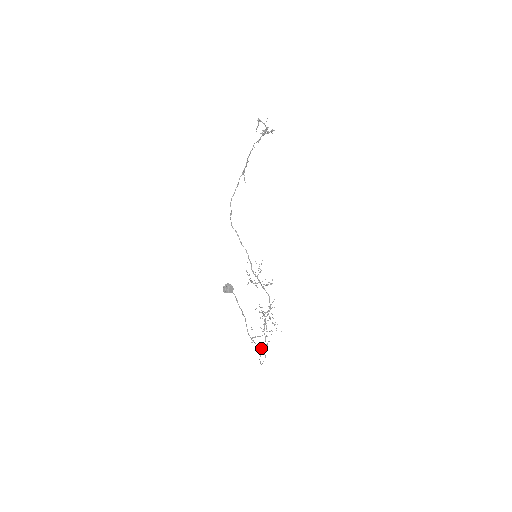
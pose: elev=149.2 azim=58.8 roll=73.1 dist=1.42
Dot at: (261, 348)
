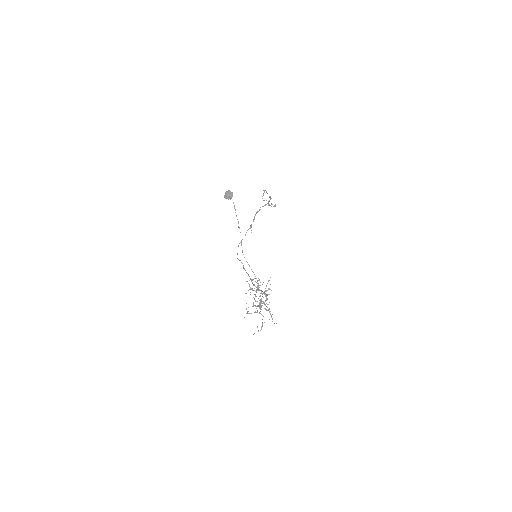
Dot at: occluded
